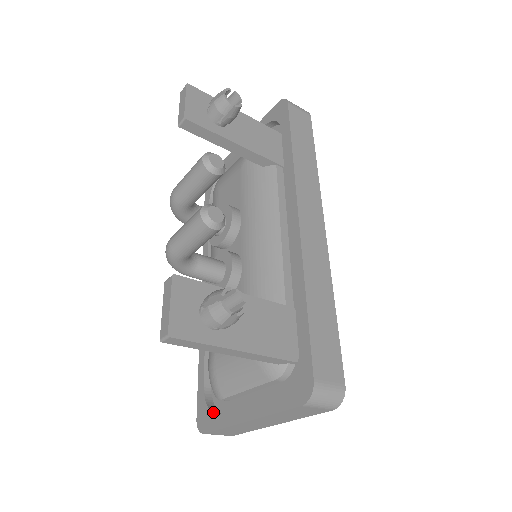
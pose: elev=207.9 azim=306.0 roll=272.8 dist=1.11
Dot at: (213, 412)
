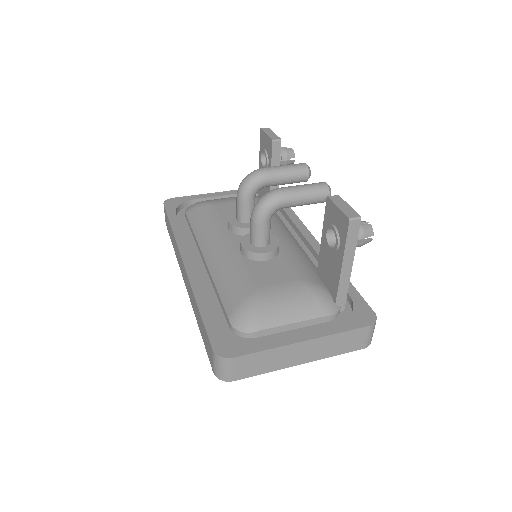
Dot at: (243, 341)
